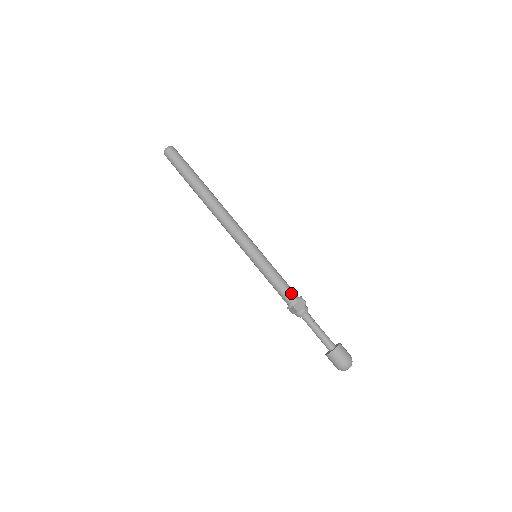
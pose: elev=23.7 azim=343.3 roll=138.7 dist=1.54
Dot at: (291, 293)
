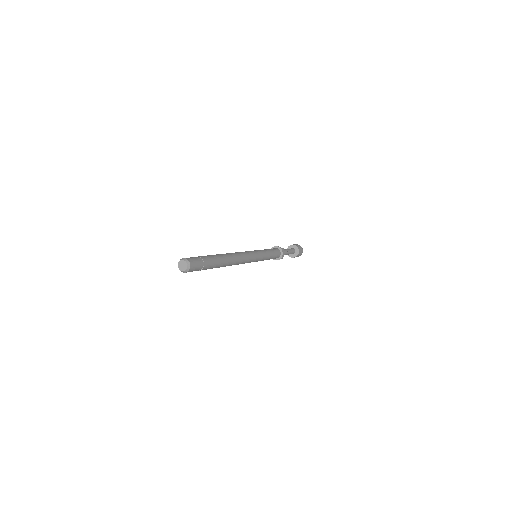
Dot at: (278, 254)
